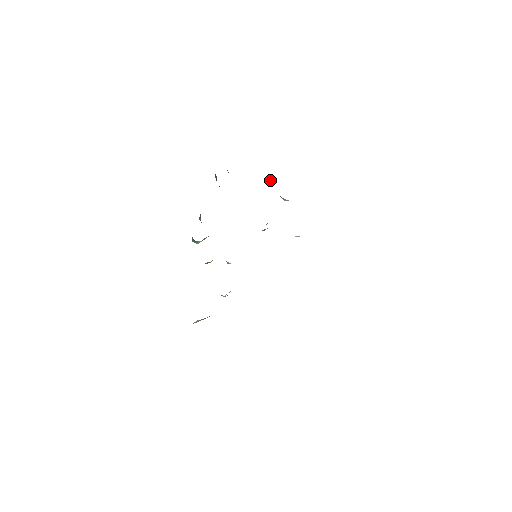
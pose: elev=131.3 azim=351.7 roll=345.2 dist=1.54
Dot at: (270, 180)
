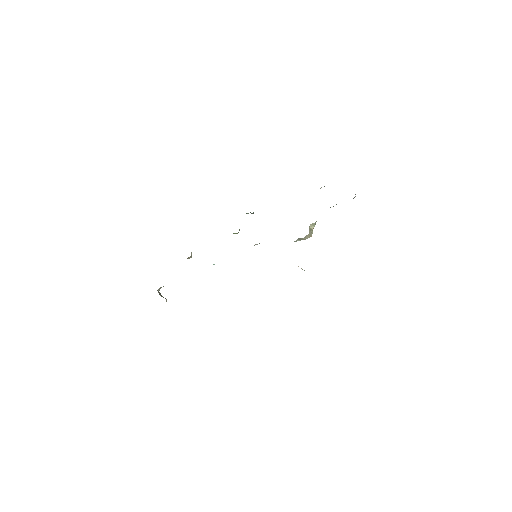
Dot at: occluded
